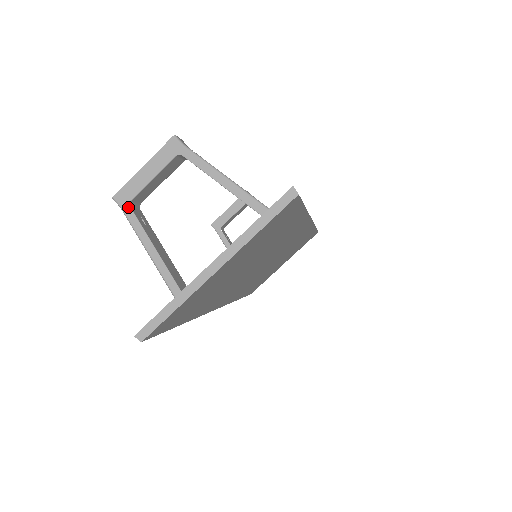
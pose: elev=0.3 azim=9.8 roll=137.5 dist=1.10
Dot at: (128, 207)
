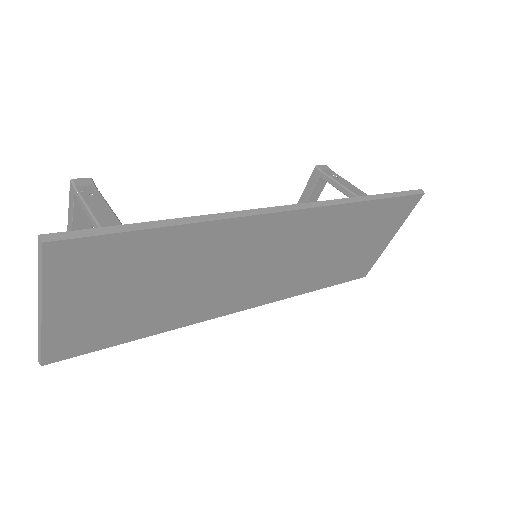
Dot at: occluded
